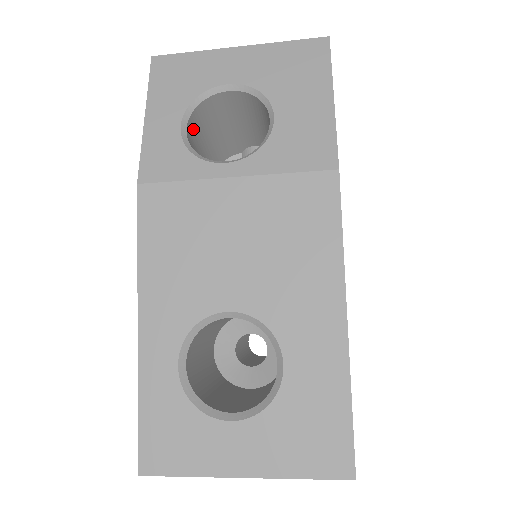
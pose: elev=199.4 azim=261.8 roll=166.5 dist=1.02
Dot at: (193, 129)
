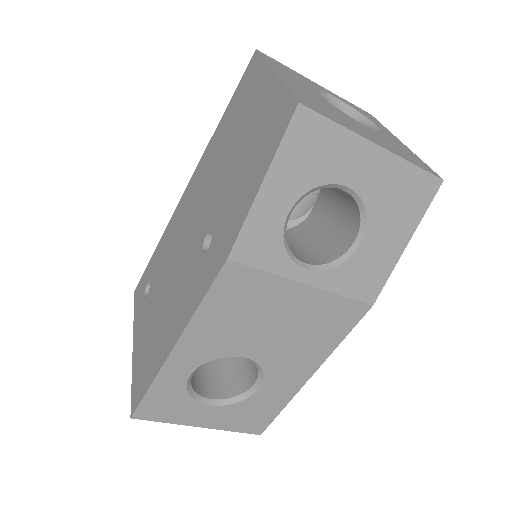
Dot at: occluded
